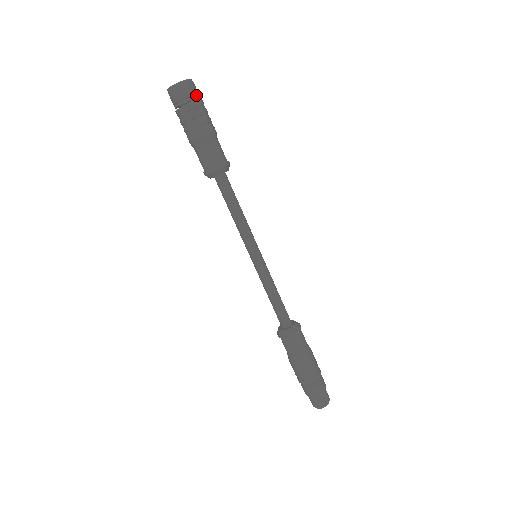
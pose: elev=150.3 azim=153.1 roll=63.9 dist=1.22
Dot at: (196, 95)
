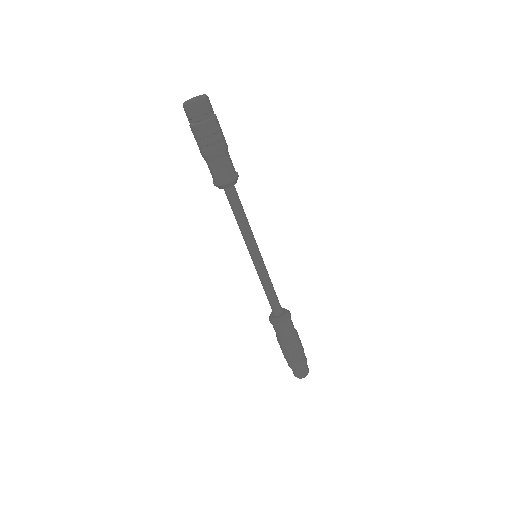
Dot at: (202, 117)
